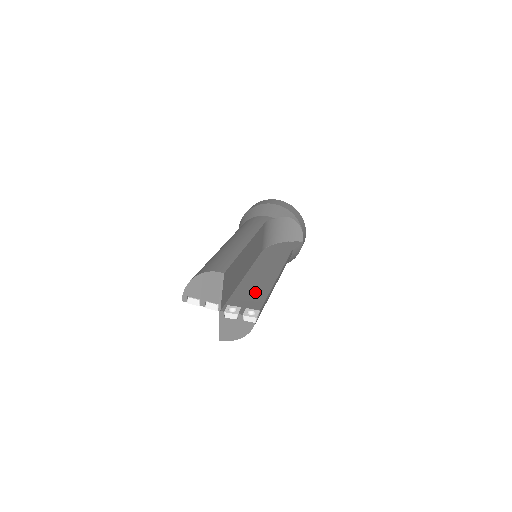
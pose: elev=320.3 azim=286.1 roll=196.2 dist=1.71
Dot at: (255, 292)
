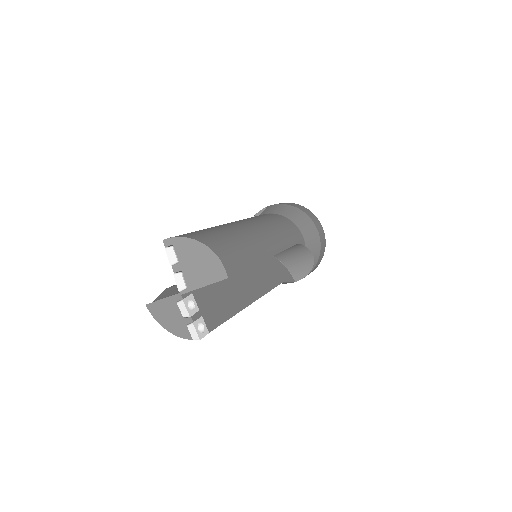
Dot at: (223, 303)
